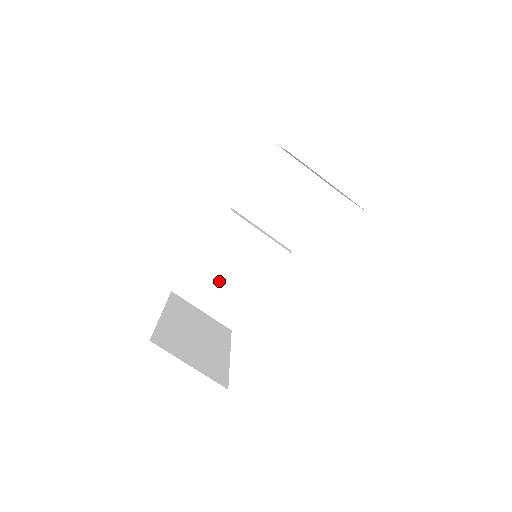
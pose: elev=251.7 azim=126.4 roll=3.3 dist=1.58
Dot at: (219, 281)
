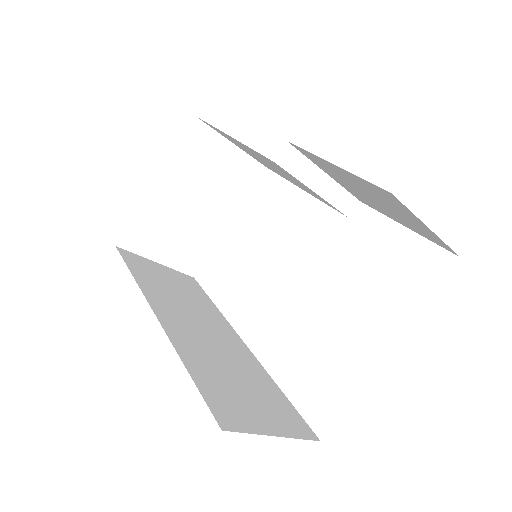
Dot at: (254, 155)
